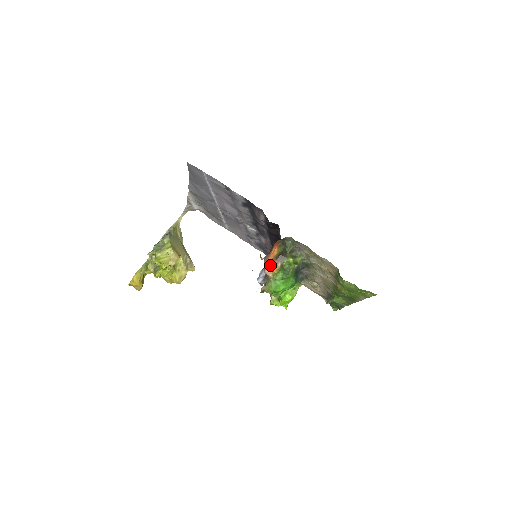
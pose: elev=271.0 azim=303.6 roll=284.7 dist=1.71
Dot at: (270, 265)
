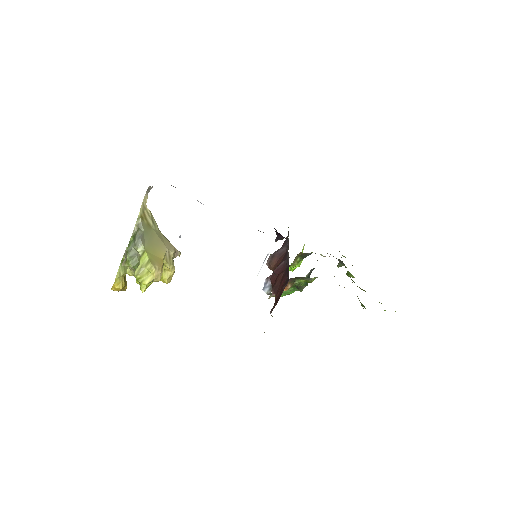
Dot at: occluded
